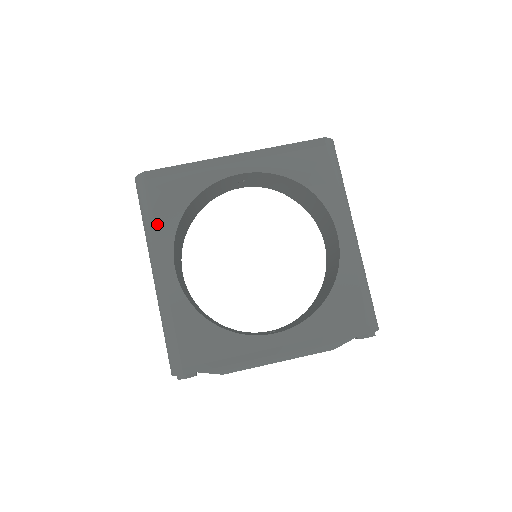
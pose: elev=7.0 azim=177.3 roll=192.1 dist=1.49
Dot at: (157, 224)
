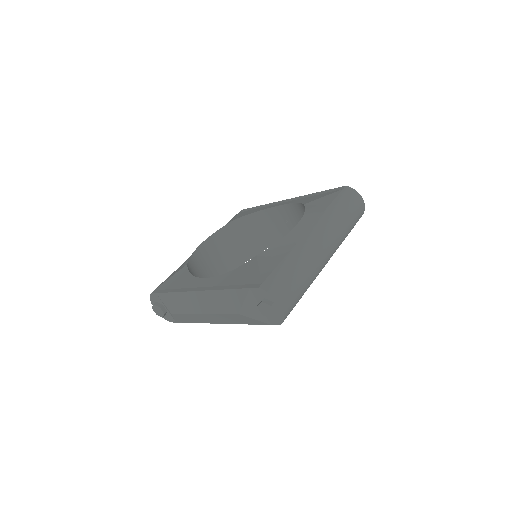
Dot at: occluded
